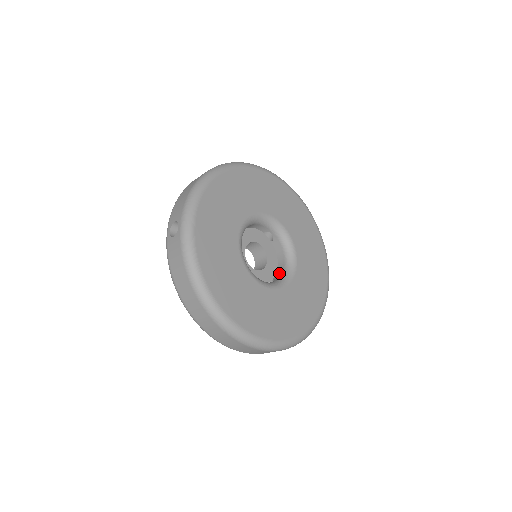
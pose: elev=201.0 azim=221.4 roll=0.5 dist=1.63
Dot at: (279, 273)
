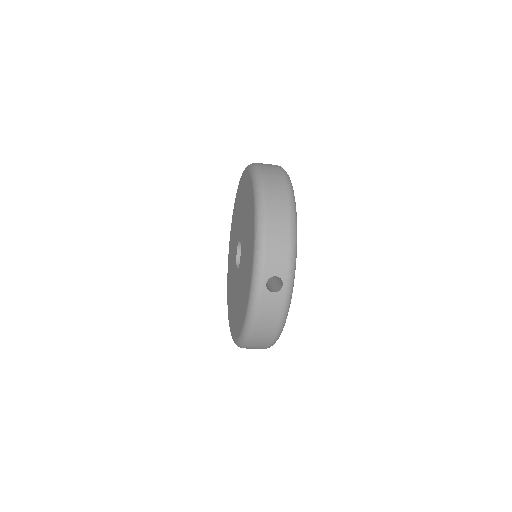
Dot at: occluded
